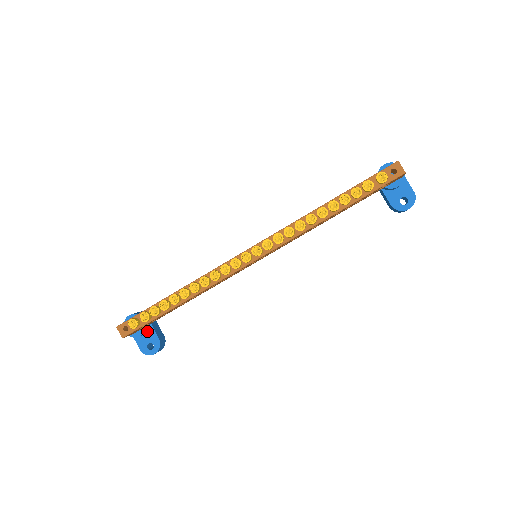
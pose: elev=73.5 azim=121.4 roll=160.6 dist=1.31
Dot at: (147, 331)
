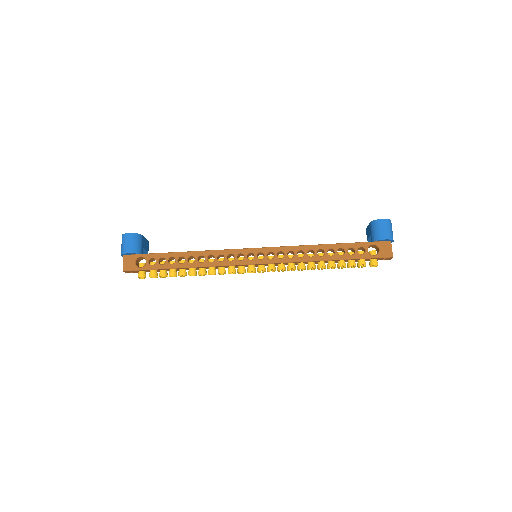
Dot at: occluded
